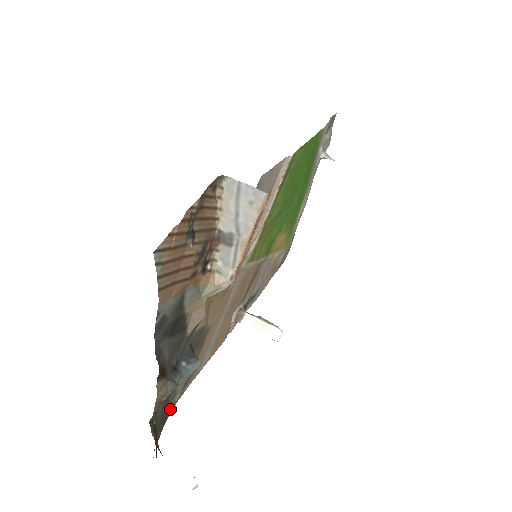
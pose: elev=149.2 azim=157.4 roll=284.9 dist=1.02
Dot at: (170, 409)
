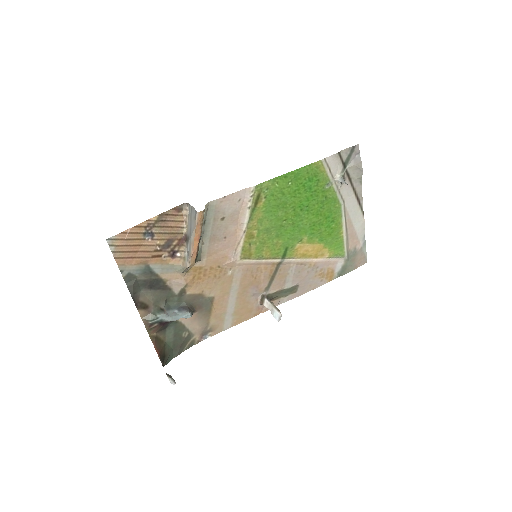
Dot at: (191, 344)
